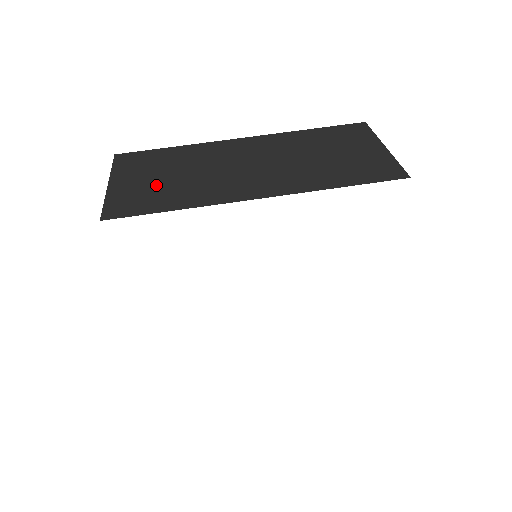
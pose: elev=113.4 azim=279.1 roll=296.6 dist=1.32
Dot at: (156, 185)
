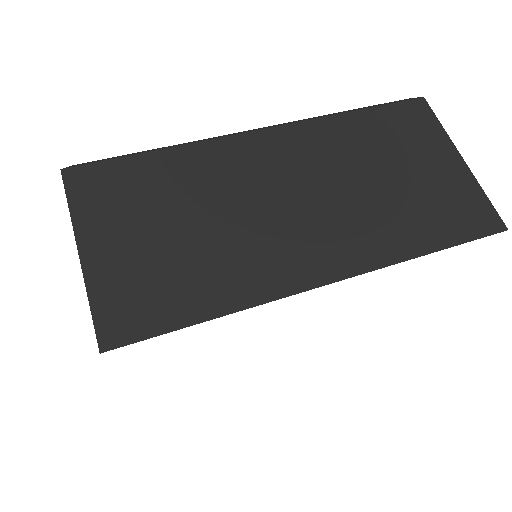
Dot at: (163, 255)
